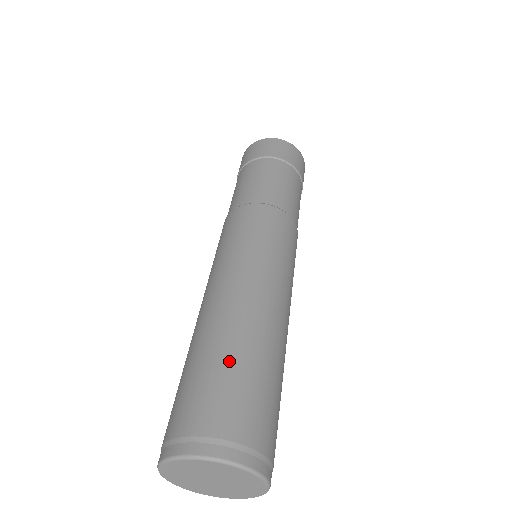
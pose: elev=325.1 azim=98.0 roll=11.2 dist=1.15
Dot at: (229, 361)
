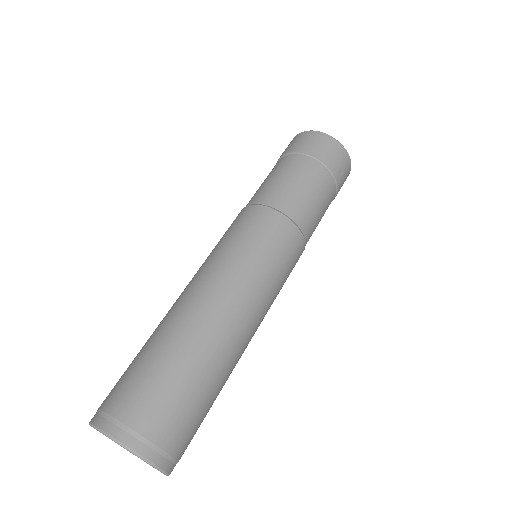
Dot at: (158, 357)
